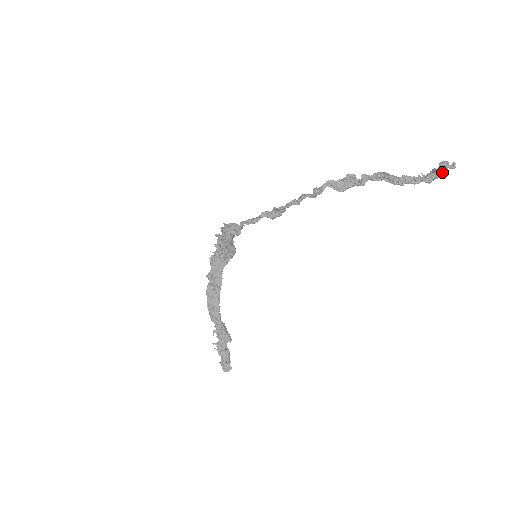
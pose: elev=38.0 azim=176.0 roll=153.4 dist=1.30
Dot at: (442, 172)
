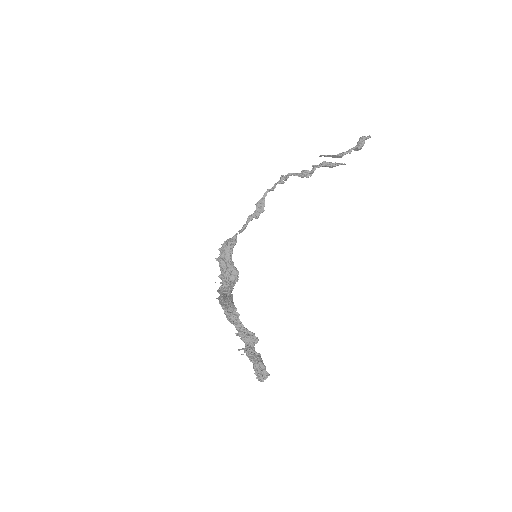
Dot at: (364, 141)
